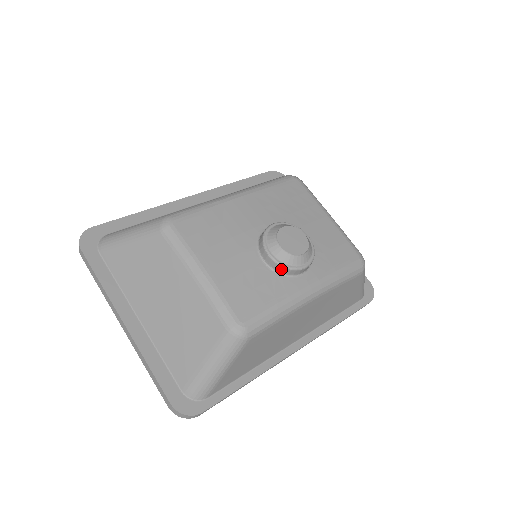
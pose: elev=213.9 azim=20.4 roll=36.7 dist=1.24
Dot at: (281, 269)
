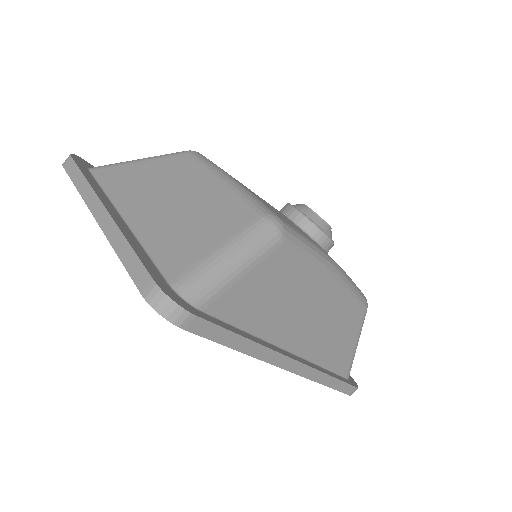
Dot at: (308, 226)
